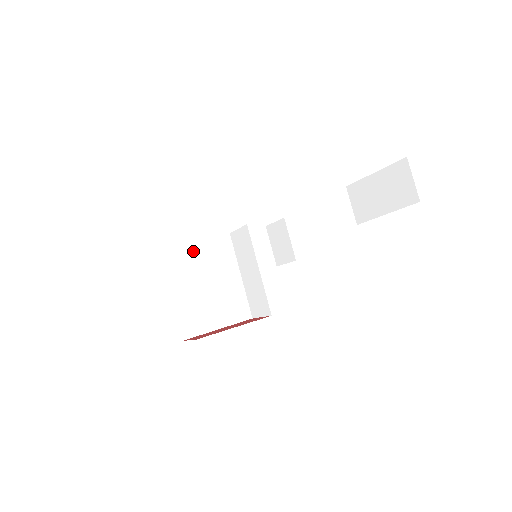
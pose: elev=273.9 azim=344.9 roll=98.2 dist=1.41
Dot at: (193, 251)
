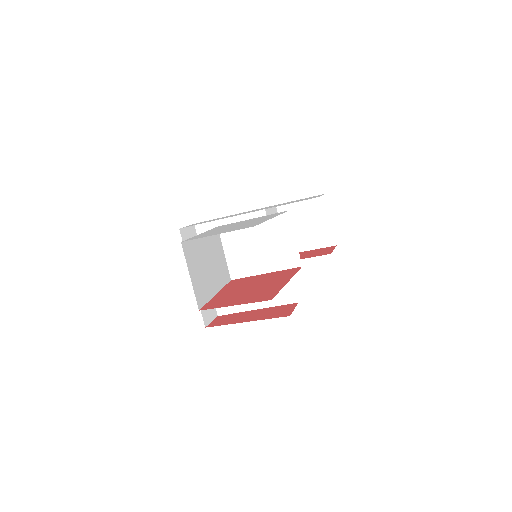
Dot at: occluded
